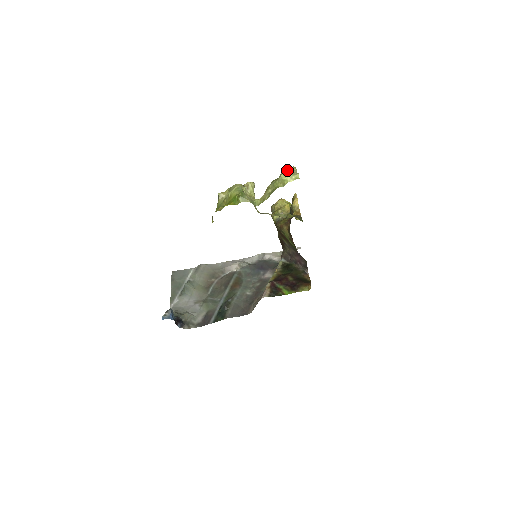
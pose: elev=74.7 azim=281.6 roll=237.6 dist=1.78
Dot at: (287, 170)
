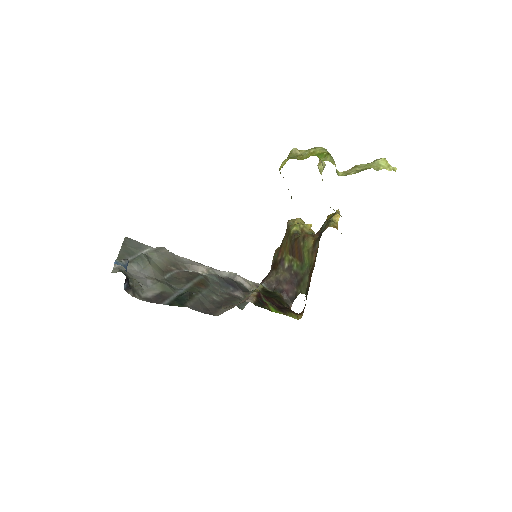
Dot at: occluded
